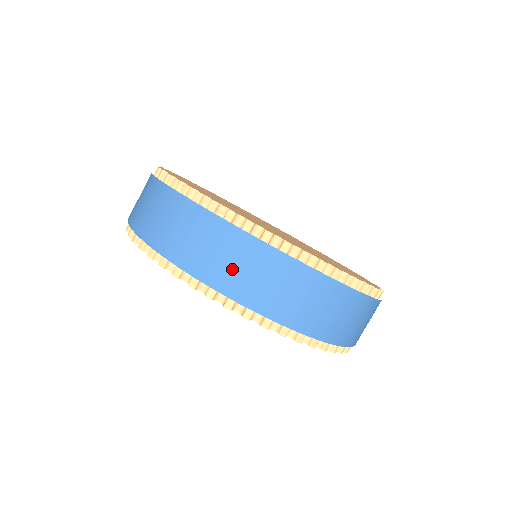
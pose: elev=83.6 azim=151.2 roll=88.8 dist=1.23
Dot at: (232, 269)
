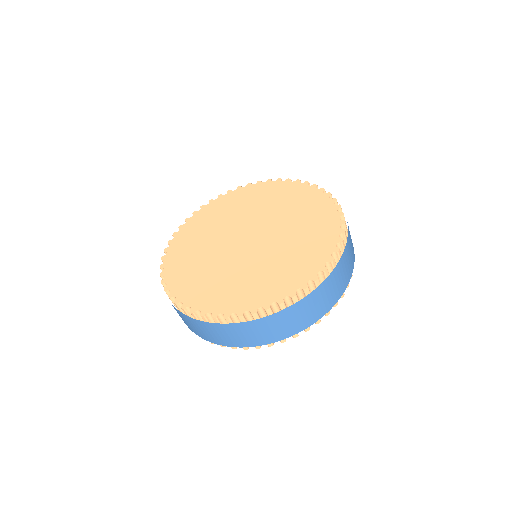
Dot at: (319, 307)
